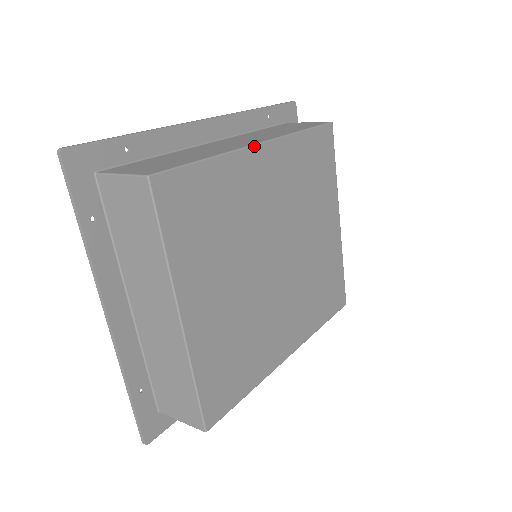
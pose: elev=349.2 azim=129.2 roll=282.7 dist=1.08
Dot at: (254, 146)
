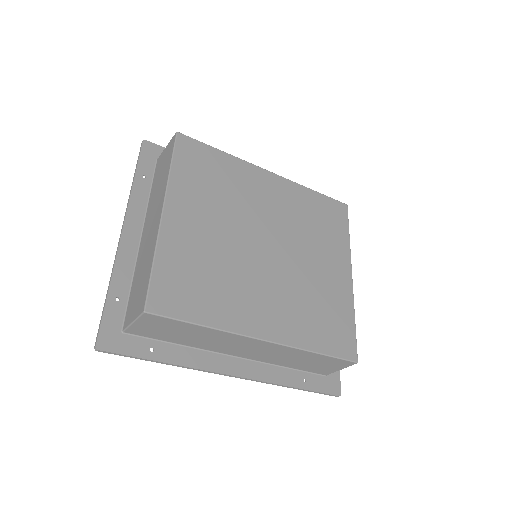
Dot at: (263, 169)
